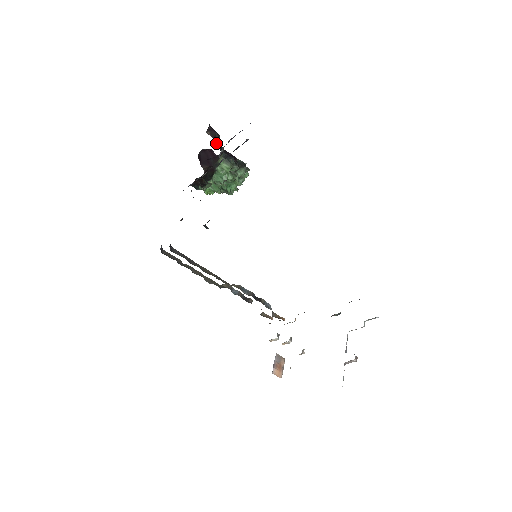
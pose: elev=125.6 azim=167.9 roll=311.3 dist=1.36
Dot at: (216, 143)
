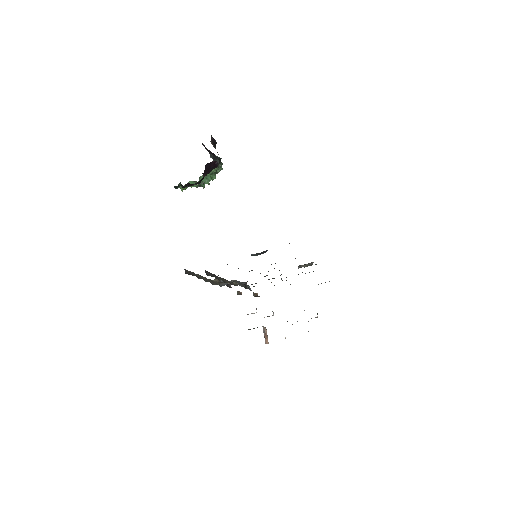
Dot at: (202, 143)
